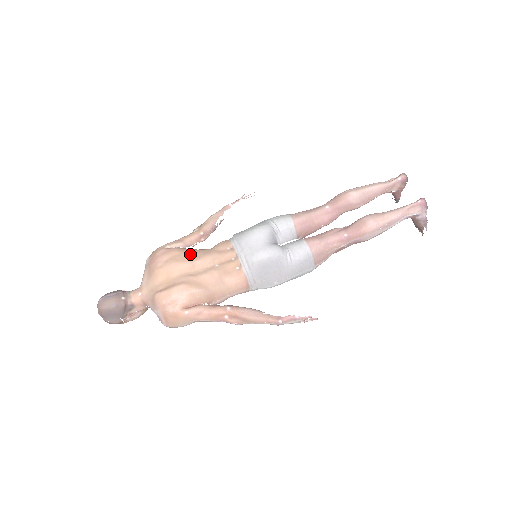
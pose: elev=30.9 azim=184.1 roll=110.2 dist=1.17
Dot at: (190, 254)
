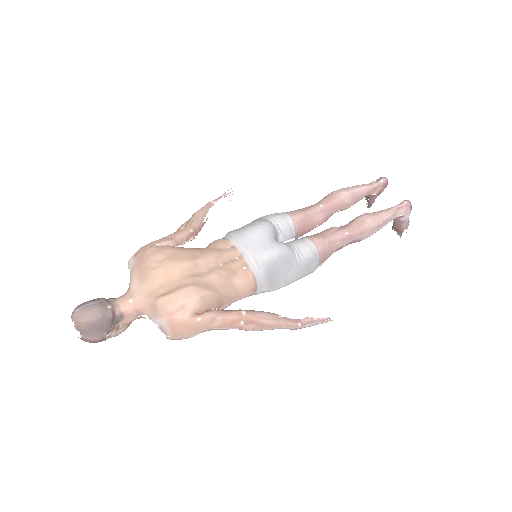
Dot at: (188, 252)
